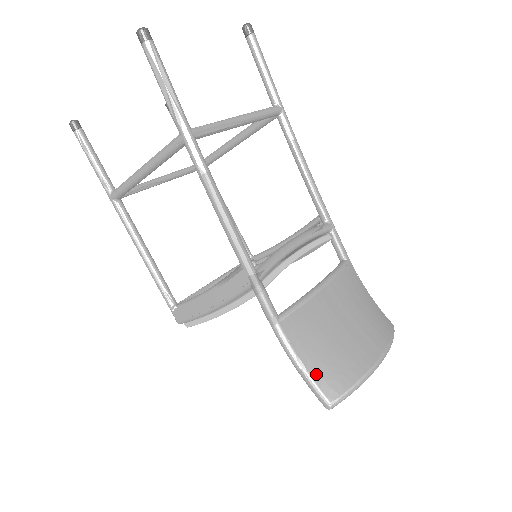
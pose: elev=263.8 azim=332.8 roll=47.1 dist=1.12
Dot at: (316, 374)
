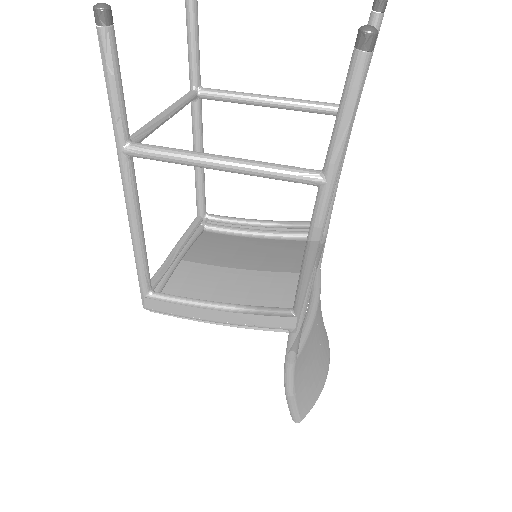
Dot at: (299, 398)
